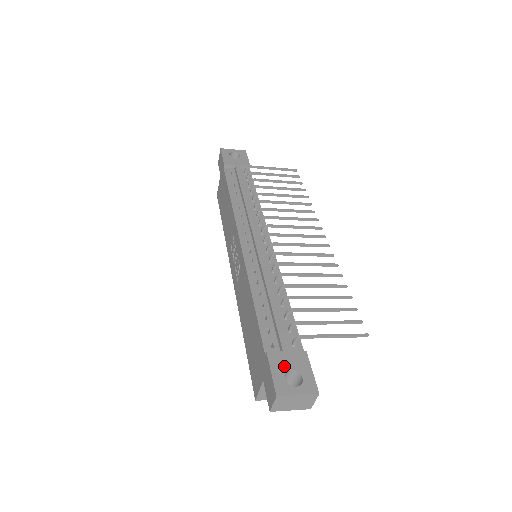
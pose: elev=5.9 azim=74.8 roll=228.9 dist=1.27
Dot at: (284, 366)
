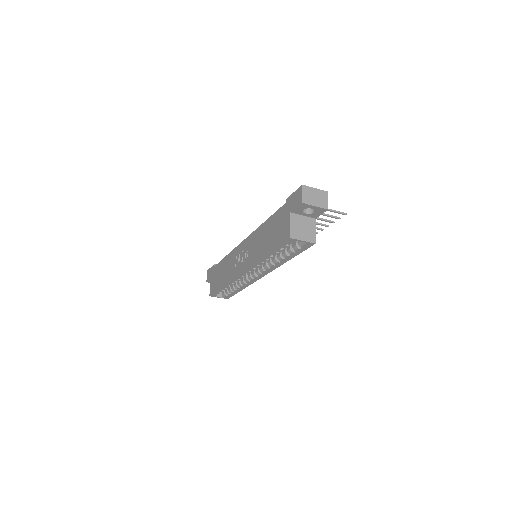
Dot at: occluded
